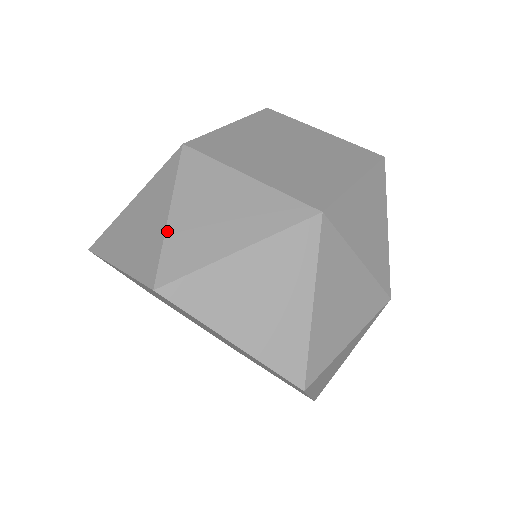
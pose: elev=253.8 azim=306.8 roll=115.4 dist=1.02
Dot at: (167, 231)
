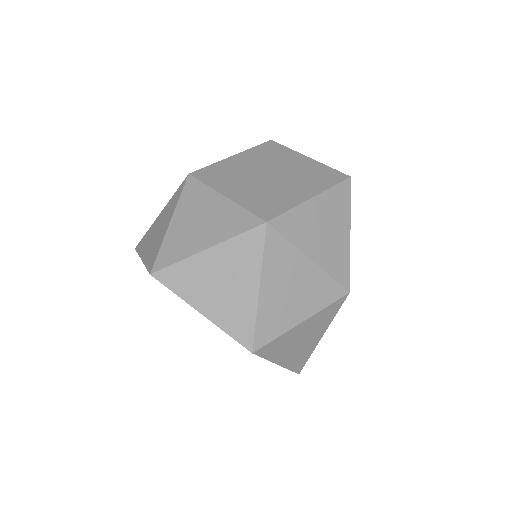
Dot at: (166, 235)
